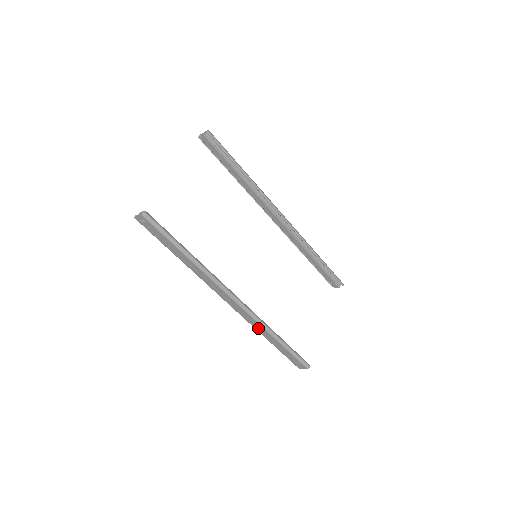
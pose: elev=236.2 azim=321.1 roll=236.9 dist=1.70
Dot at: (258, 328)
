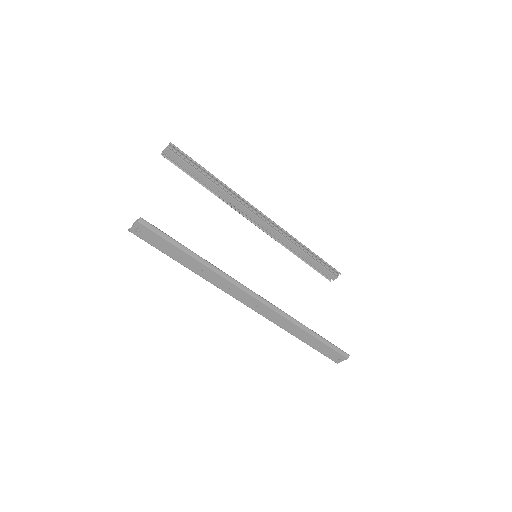
Dot at: (286, 326)
